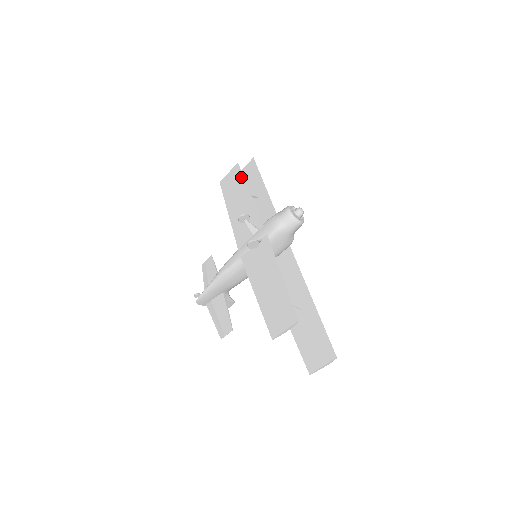
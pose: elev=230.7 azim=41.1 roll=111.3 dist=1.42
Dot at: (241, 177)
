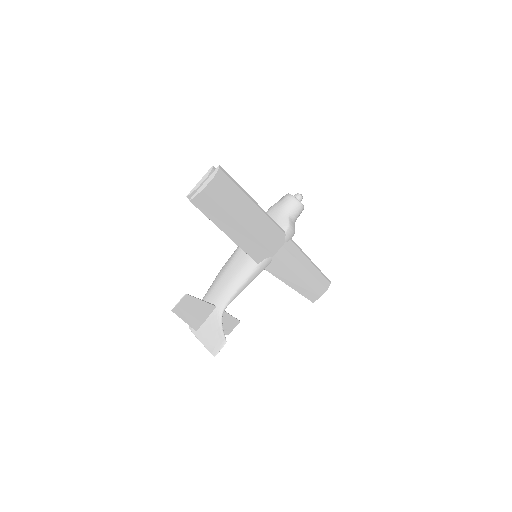
Dot at: occluded
